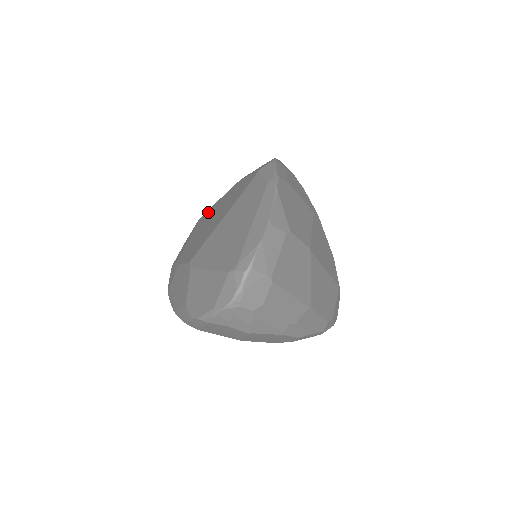
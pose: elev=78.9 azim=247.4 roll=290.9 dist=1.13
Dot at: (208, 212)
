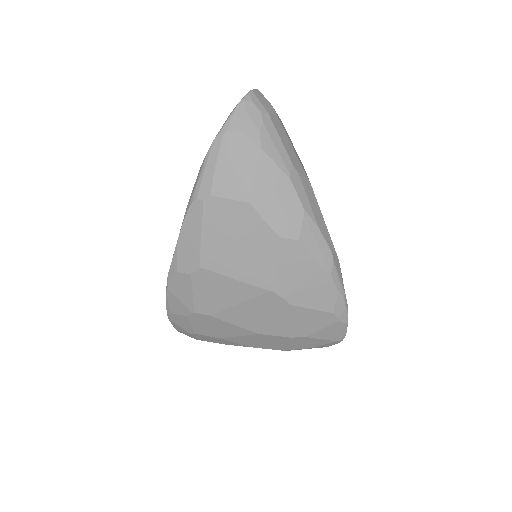
Dot at: occluded
